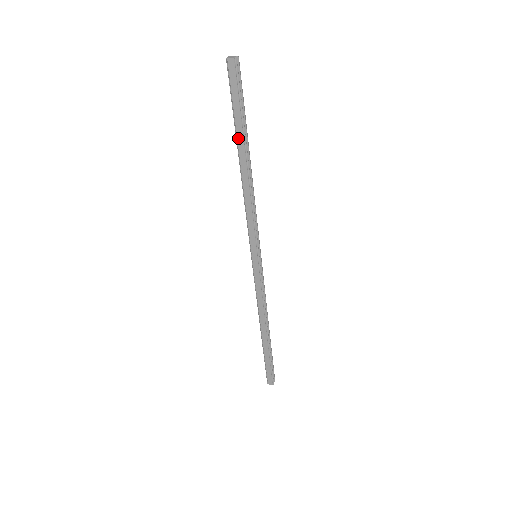
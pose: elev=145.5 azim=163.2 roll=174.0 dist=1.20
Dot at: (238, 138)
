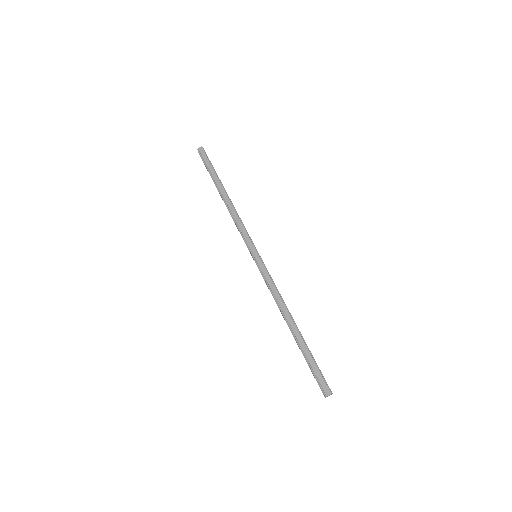
Dot at: (216, 182)
